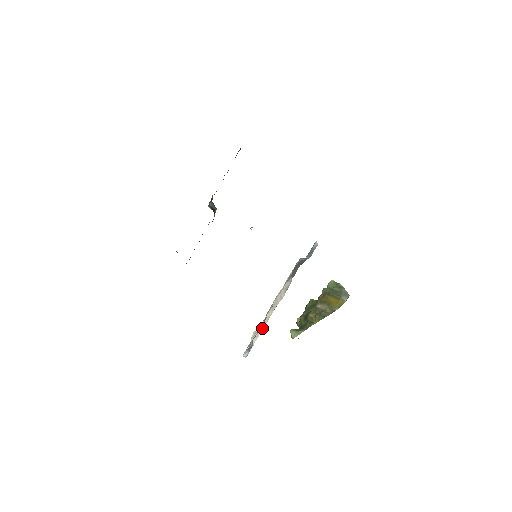
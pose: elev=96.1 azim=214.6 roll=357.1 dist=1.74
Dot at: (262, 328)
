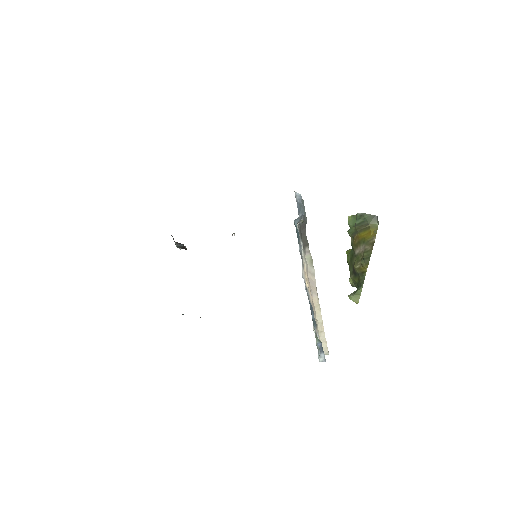
Dot at: (320, 318)
